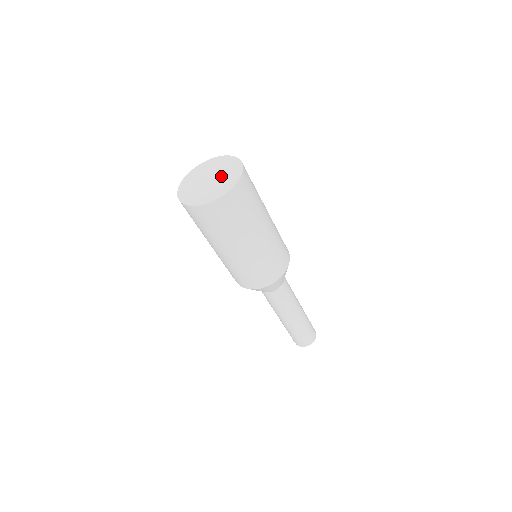
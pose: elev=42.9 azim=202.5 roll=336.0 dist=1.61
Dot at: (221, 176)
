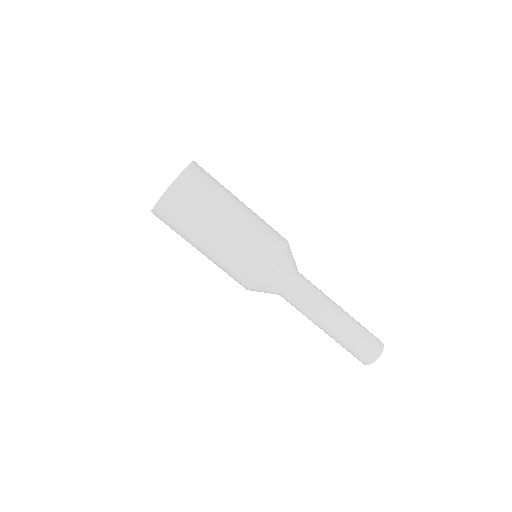
Dot at: occluded
